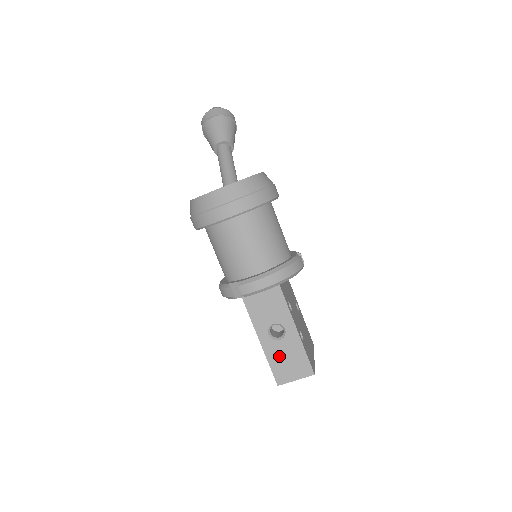
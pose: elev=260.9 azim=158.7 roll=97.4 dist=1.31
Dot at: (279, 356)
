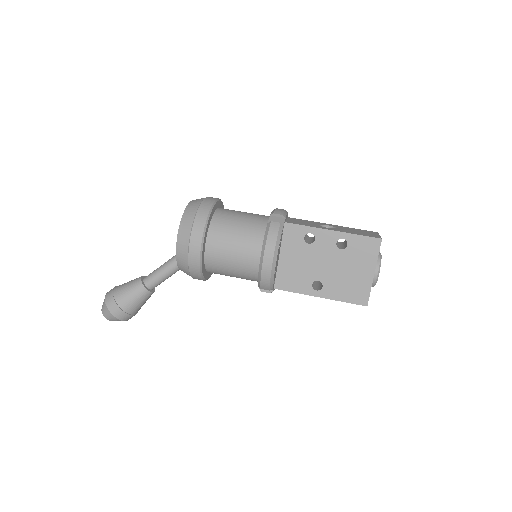
Dot at: (351, 232)
